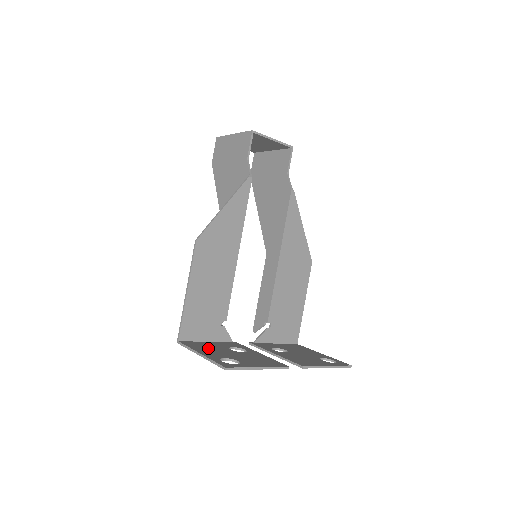
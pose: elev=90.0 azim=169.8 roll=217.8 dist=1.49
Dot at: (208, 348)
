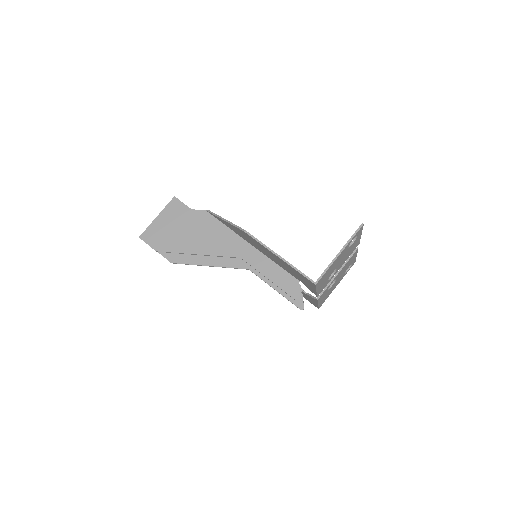
Dot at: occluded
